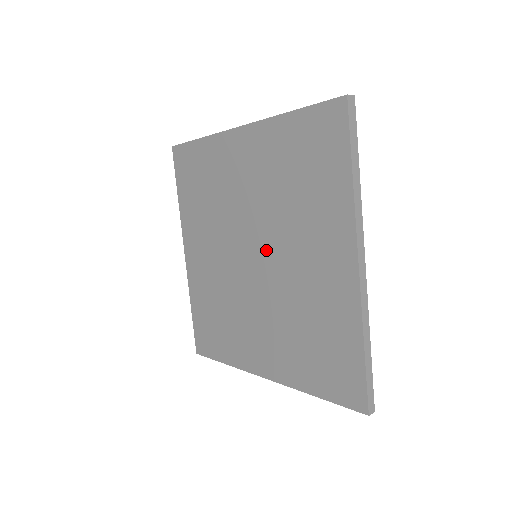
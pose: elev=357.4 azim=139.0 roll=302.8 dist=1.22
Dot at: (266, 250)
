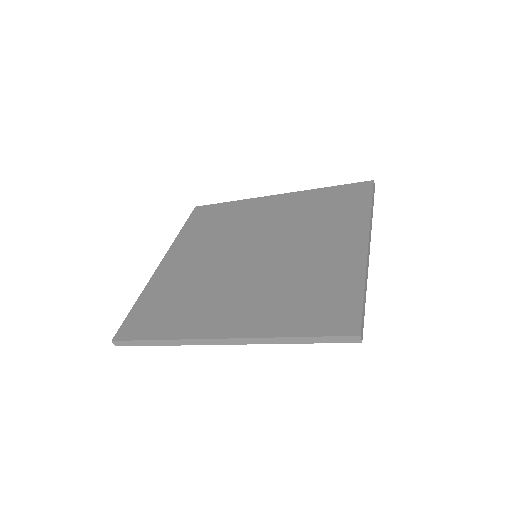
Dot at: (274, 247)
